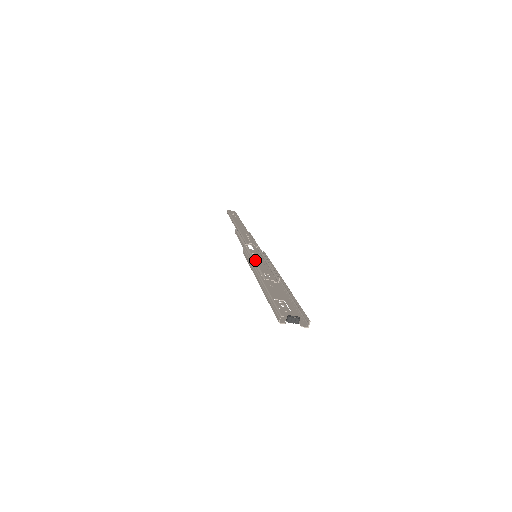
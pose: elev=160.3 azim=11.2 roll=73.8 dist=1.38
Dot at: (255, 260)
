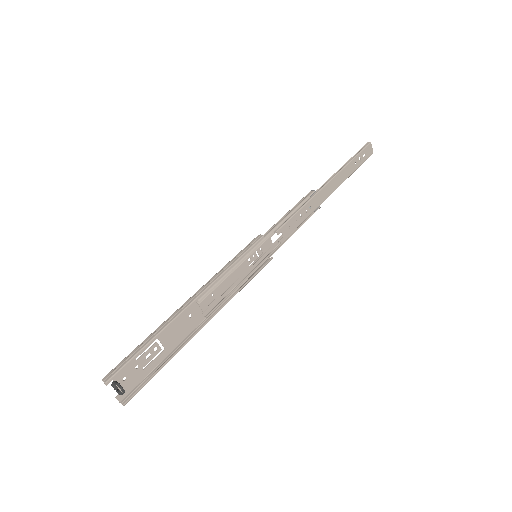
Dot at: (242, 264)
